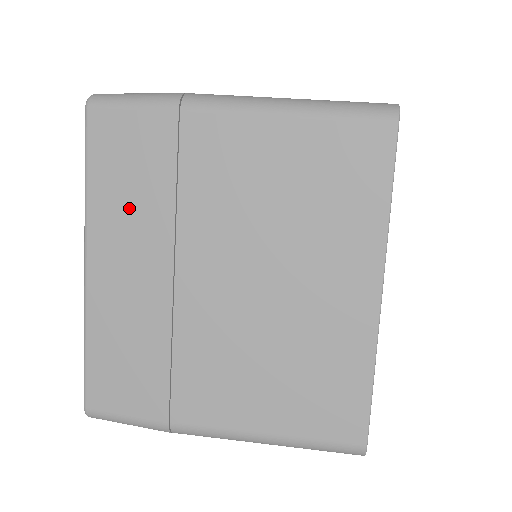
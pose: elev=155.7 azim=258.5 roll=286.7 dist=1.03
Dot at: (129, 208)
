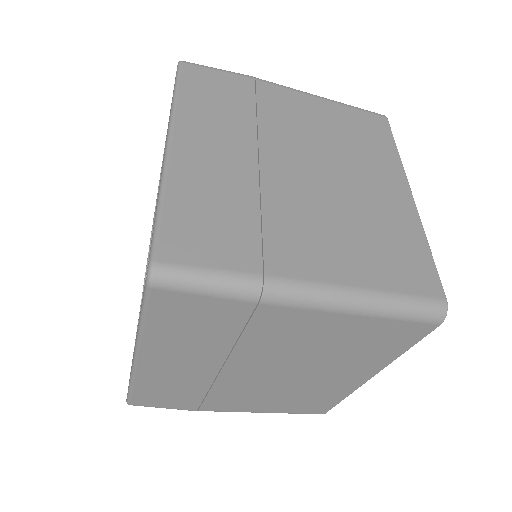
Dot at: (216, 115)
